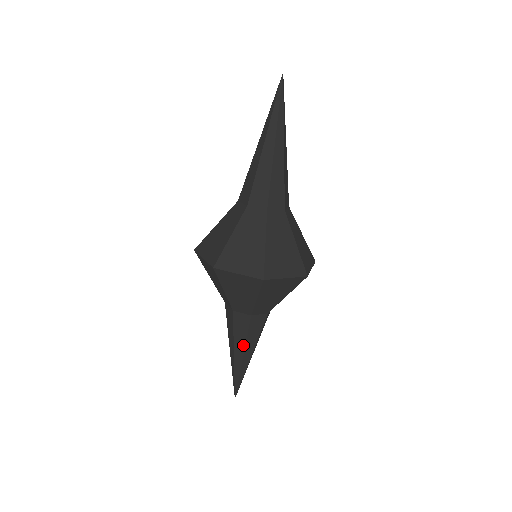
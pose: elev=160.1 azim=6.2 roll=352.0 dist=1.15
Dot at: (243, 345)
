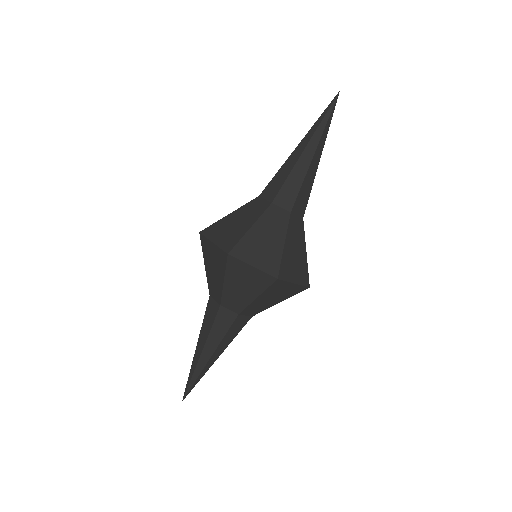
Dot at: (226, 346)
